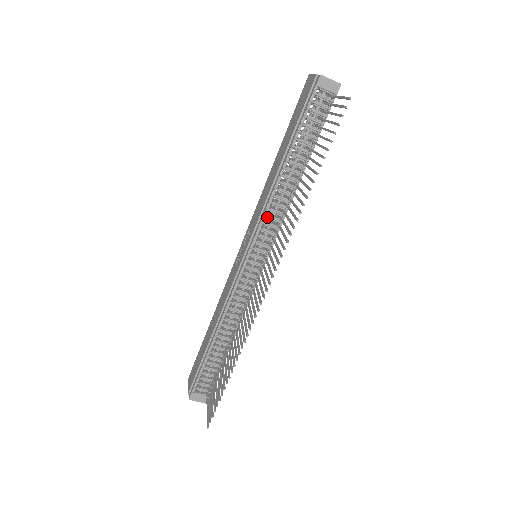
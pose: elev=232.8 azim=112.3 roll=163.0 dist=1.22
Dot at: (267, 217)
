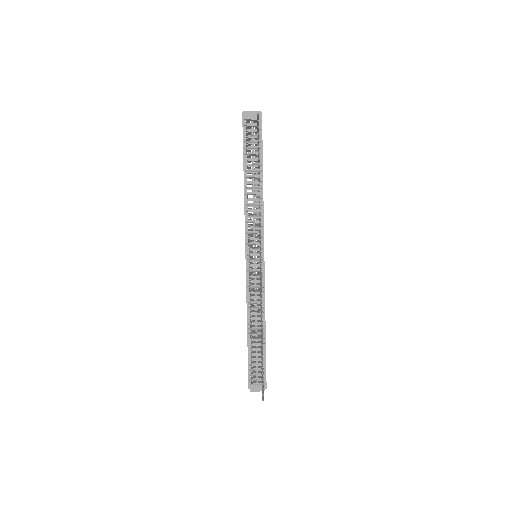
Dot at: (249, 222)
